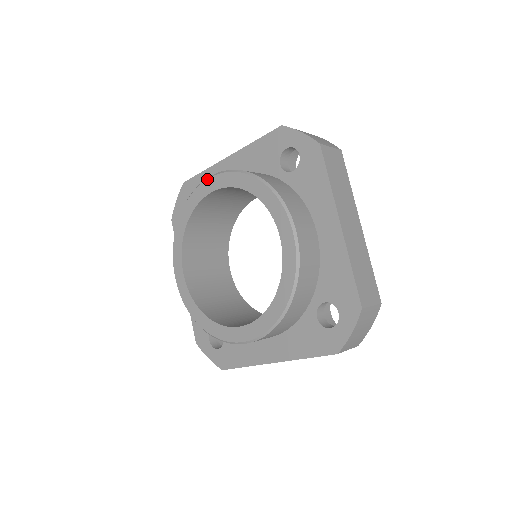
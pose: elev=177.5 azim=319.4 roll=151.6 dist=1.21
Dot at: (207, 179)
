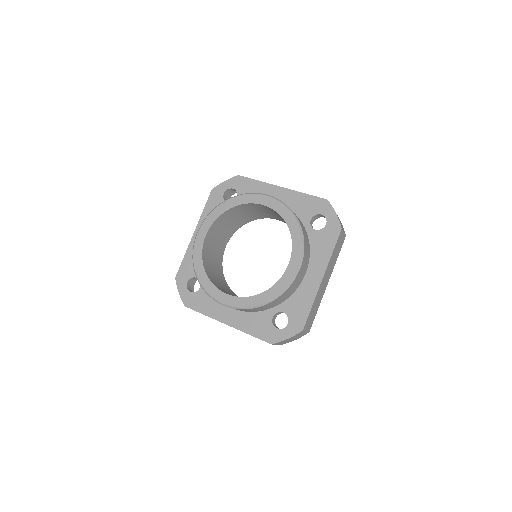
Dot at: (265, 195)
